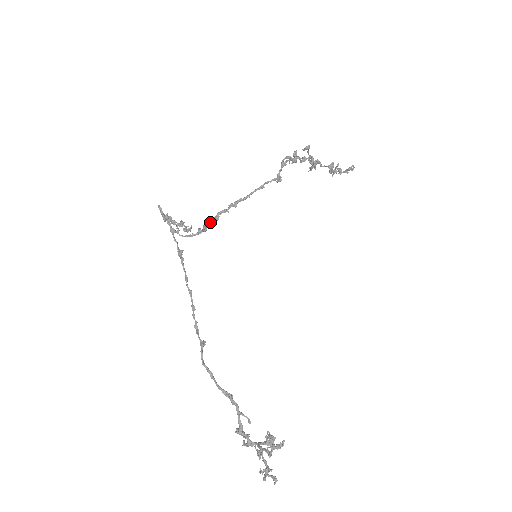
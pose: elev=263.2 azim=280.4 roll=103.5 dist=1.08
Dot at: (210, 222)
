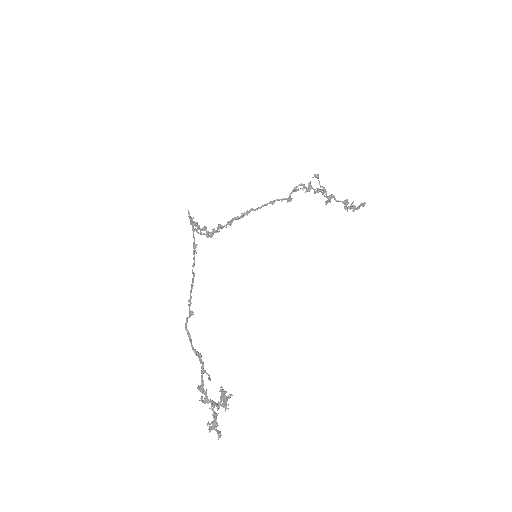
Dot at: (224, 225)
